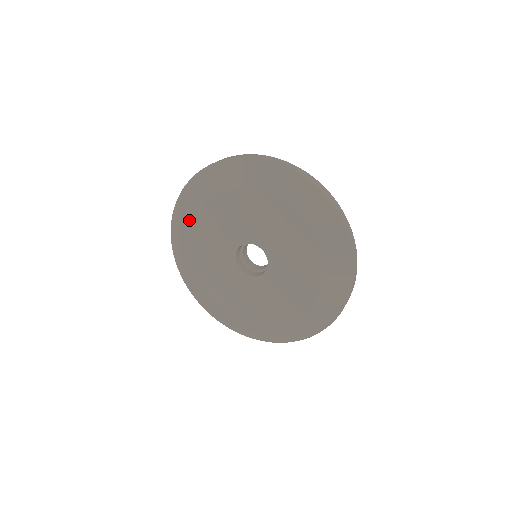
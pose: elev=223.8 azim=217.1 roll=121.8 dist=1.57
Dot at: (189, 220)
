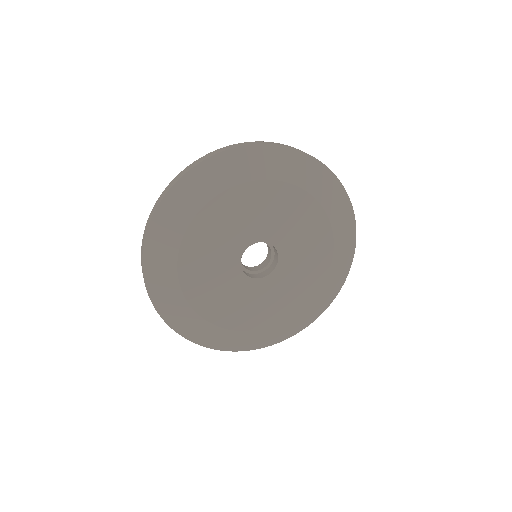
Dot at: (196, 319)
